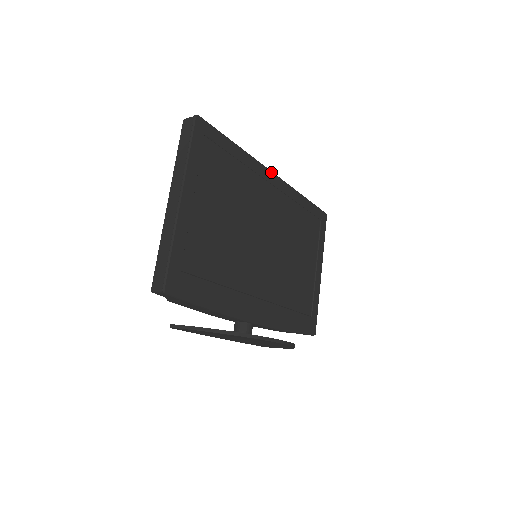
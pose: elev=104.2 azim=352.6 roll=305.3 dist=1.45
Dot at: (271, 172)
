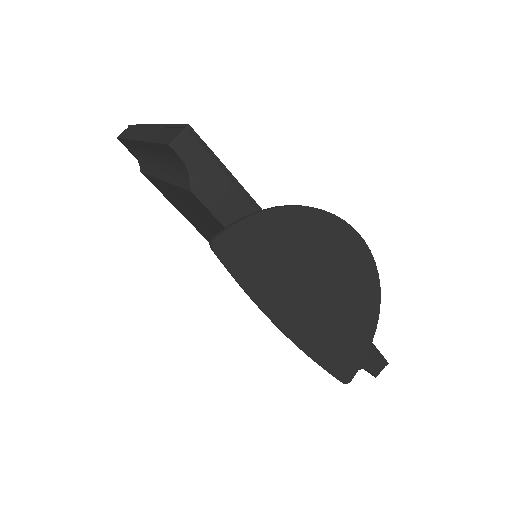
Dot at: occluded
